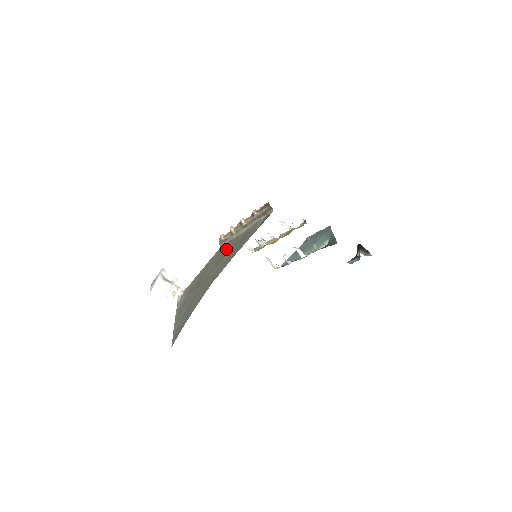
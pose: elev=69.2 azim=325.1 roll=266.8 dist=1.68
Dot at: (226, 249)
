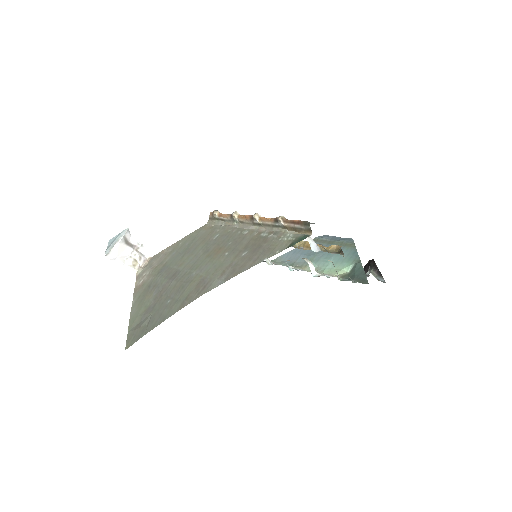
Dot at: (221, 239)
